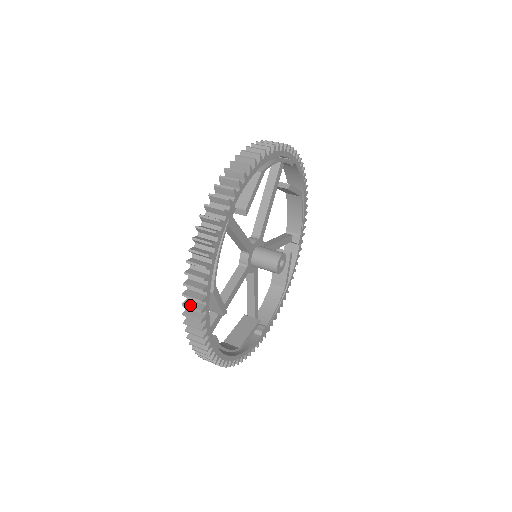
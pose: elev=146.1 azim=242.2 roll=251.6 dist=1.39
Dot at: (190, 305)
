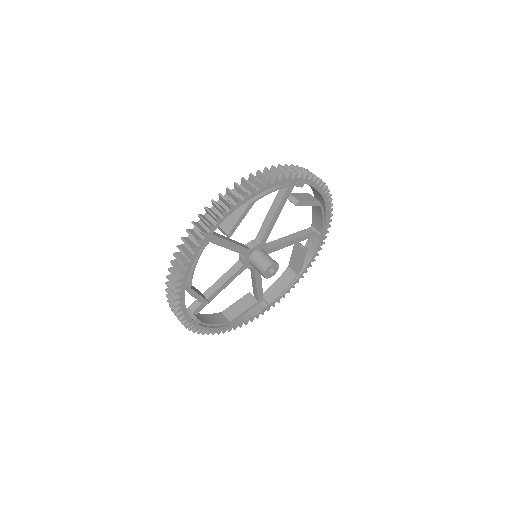
Dot at: (170, 298)
